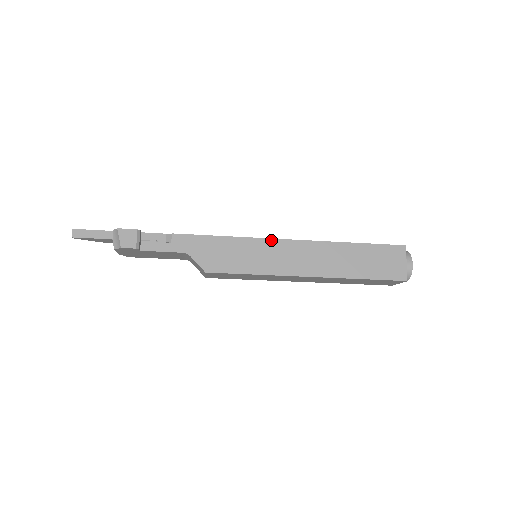
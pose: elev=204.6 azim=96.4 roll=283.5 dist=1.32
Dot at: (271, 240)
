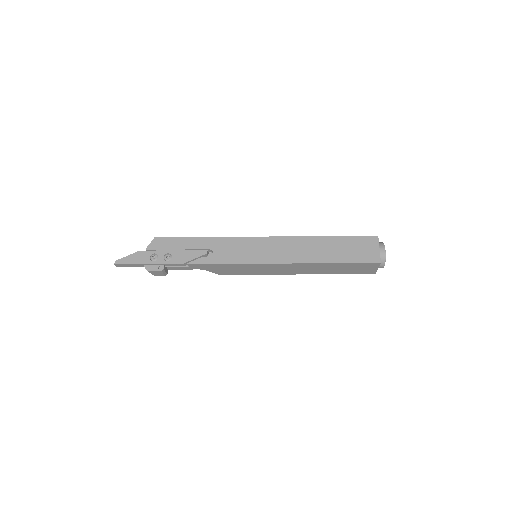
Dot at: (265, 264)
